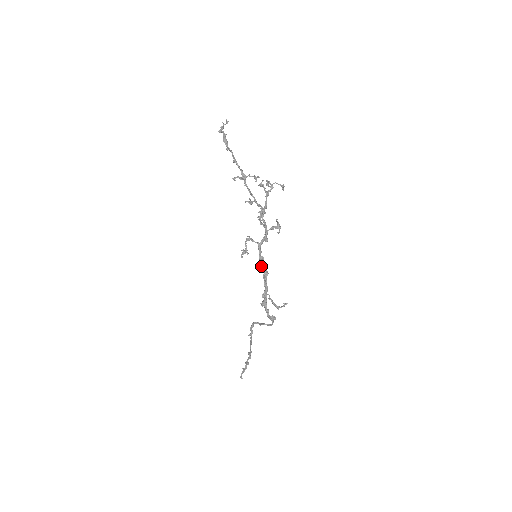
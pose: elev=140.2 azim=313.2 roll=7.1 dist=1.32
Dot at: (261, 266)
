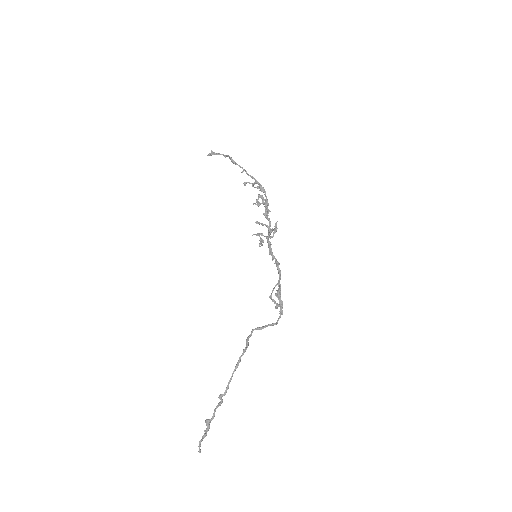
Dot at: (274, 257)
